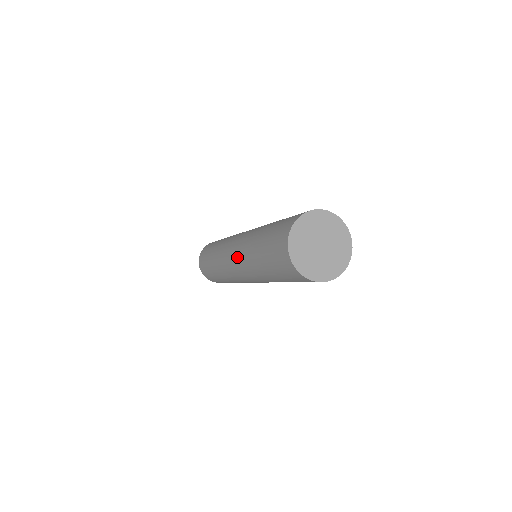
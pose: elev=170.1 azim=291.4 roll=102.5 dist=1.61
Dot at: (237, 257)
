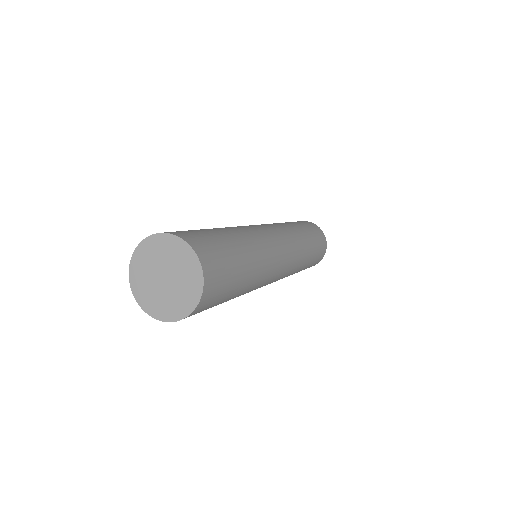
Dot at: occluded
